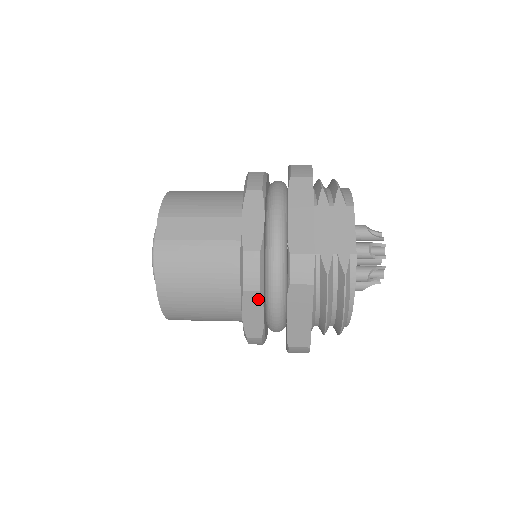
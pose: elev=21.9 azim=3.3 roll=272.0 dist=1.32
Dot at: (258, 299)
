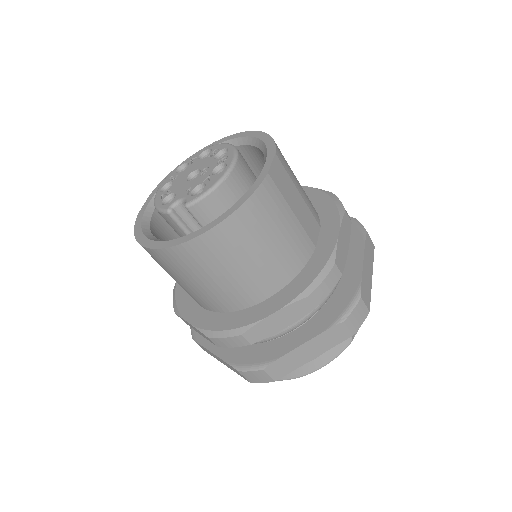
Dot at: (304, 312)
